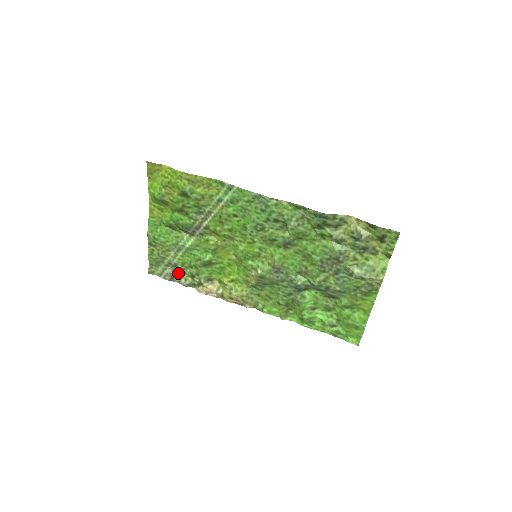
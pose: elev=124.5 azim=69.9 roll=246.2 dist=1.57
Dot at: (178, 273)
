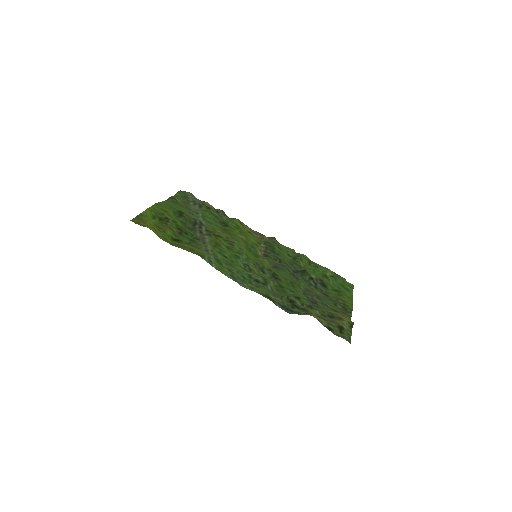
Dot at: (205, 205)
